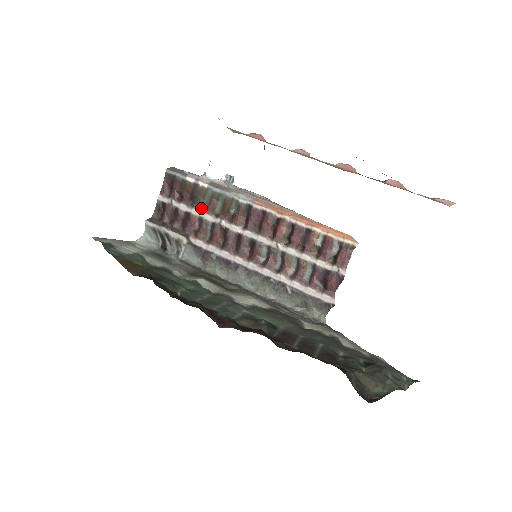
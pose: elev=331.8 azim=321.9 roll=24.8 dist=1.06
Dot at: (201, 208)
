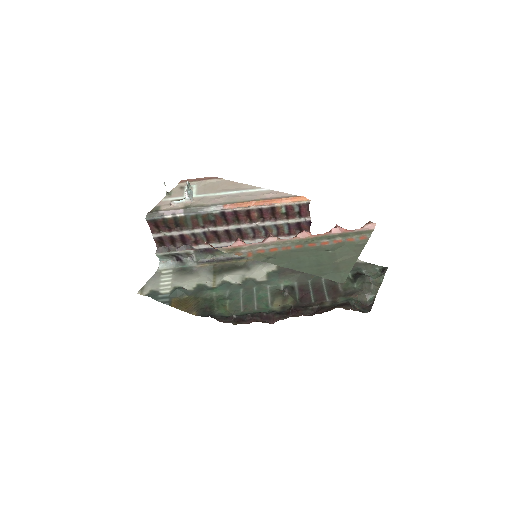
Dot at: (188, 228)
